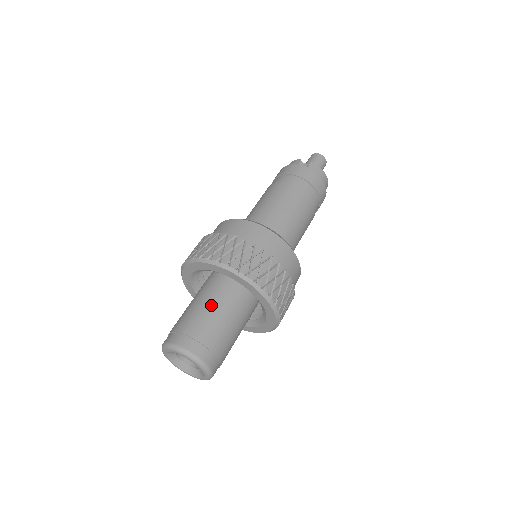
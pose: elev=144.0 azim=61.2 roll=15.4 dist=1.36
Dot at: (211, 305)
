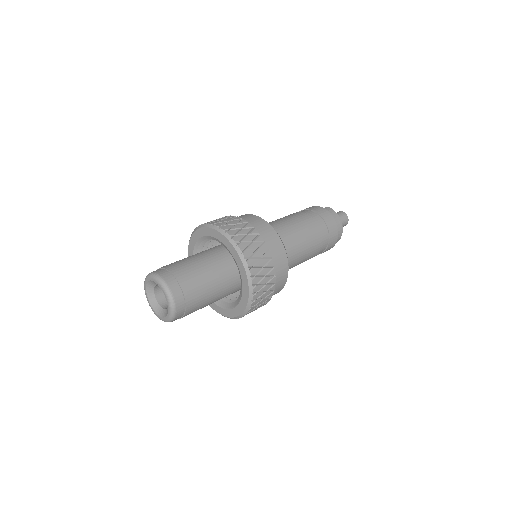
Dot at: (193, 257)
